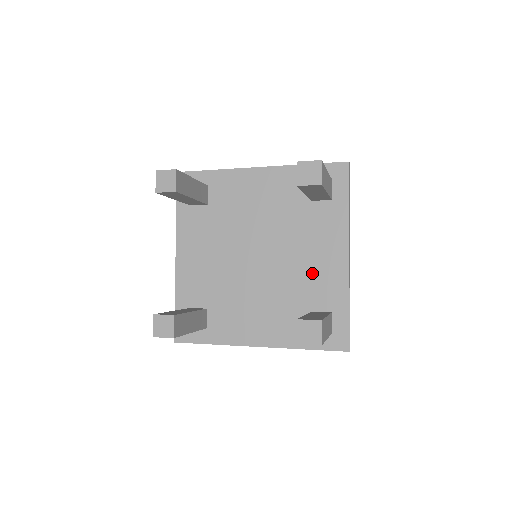
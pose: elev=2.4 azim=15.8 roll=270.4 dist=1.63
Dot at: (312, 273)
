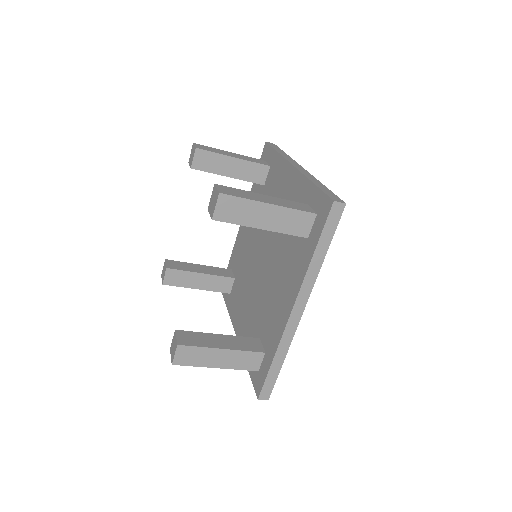
Dot at: occluded
